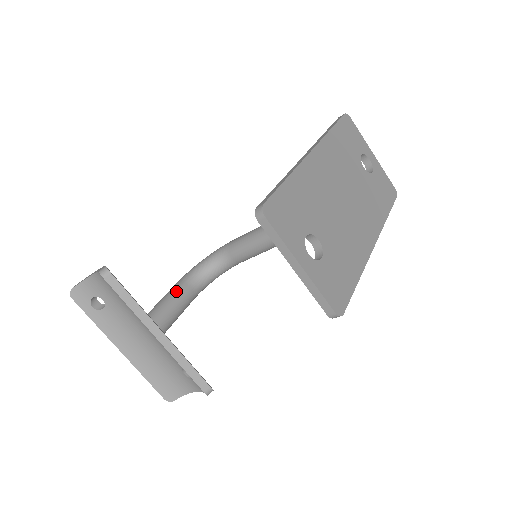
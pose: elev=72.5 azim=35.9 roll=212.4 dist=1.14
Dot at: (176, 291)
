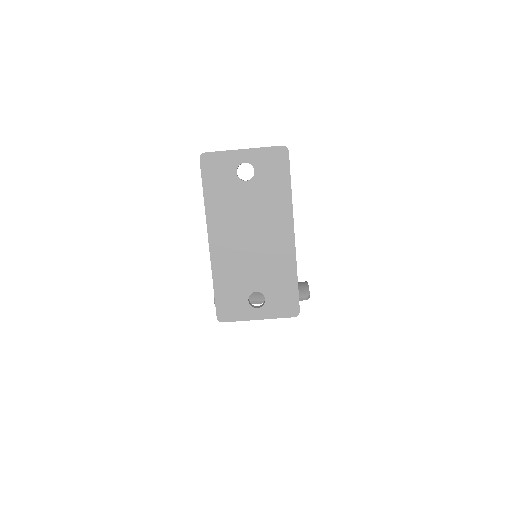
Dot at: occluded
